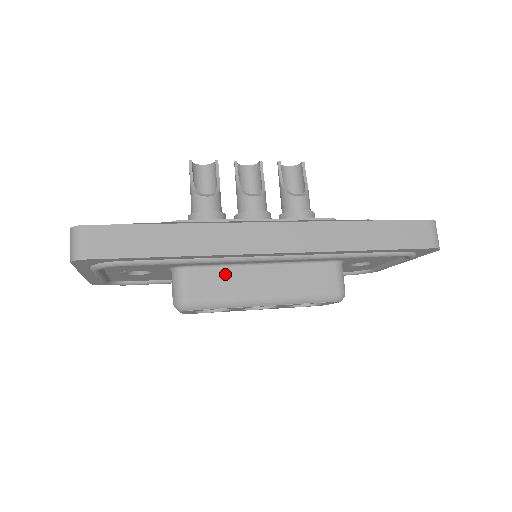
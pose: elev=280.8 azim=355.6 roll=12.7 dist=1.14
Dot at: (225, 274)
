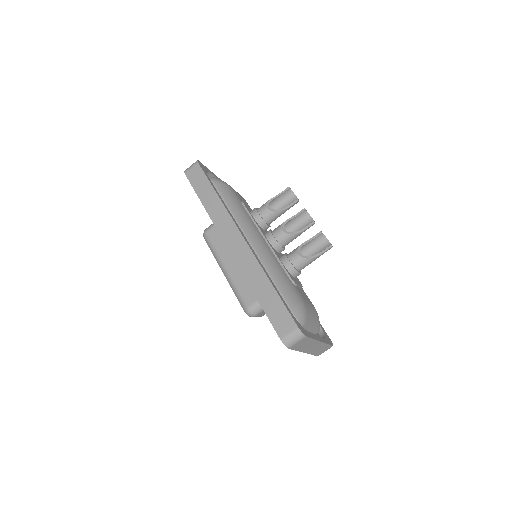
Dot at: occluded
